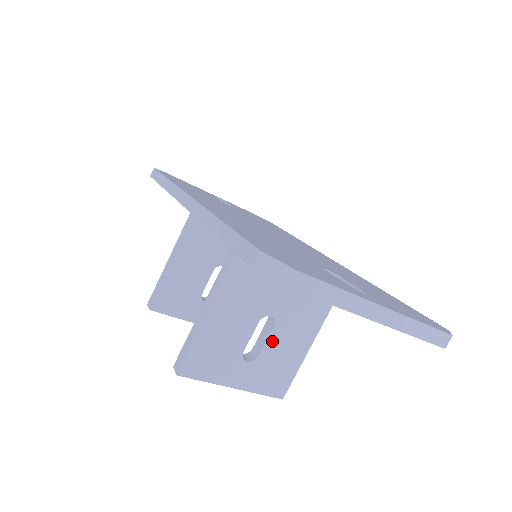
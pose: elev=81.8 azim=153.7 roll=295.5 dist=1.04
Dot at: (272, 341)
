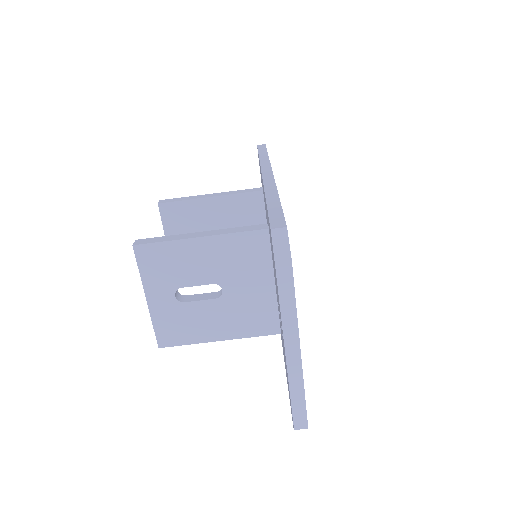
Dot at: (203, 305)
